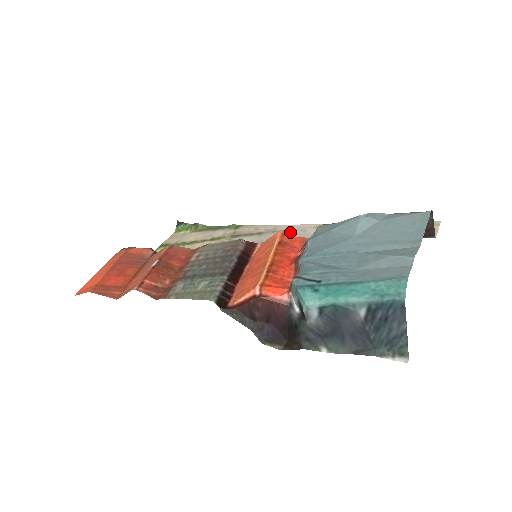
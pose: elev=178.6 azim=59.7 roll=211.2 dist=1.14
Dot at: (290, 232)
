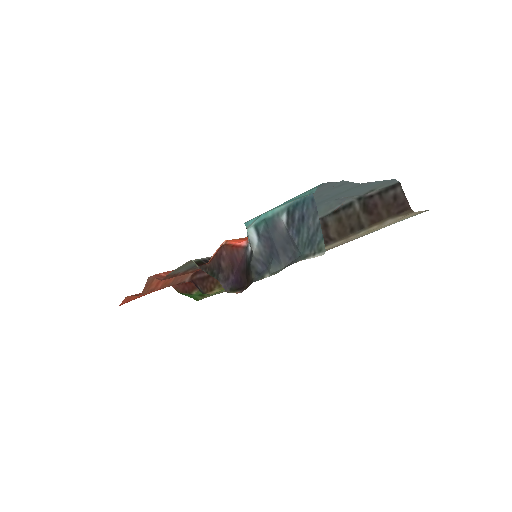
Dot at: occluded
